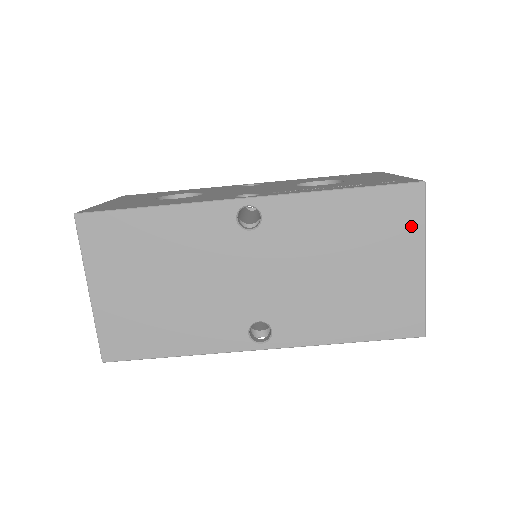
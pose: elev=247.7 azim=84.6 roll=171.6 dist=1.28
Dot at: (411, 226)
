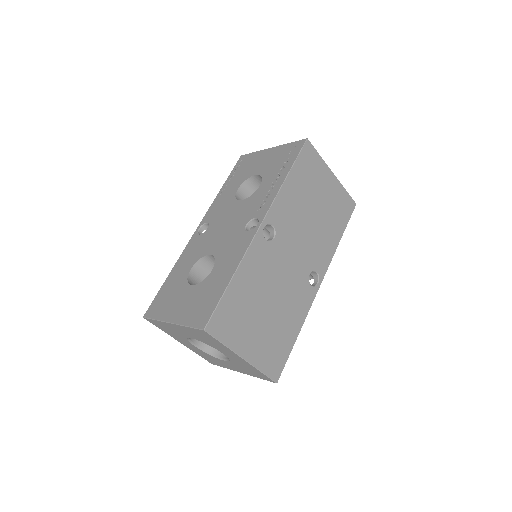
Dot at: (318, 163)
